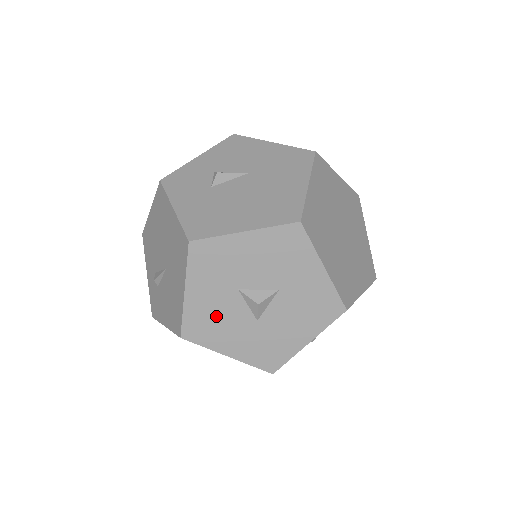
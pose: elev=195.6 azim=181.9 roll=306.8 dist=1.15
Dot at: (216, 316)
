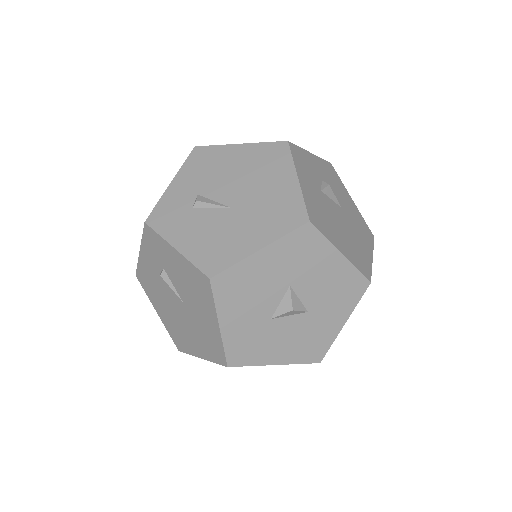
Dot at: (253, 289)
